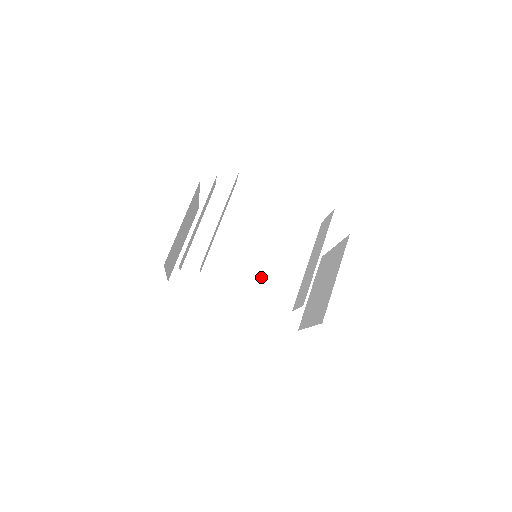
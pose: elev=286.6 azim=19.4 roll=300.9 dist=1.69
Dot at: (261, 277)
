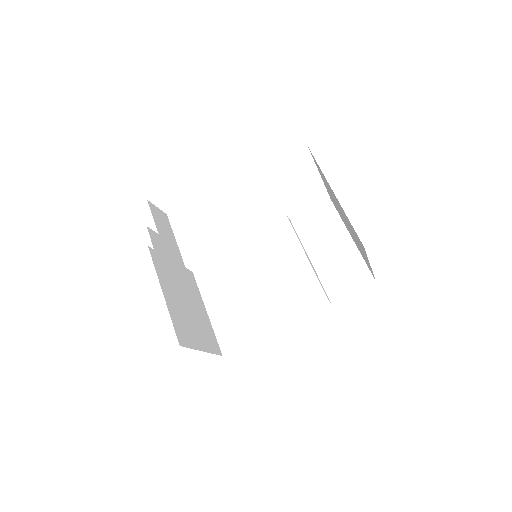
Dot at: (292, 270)
